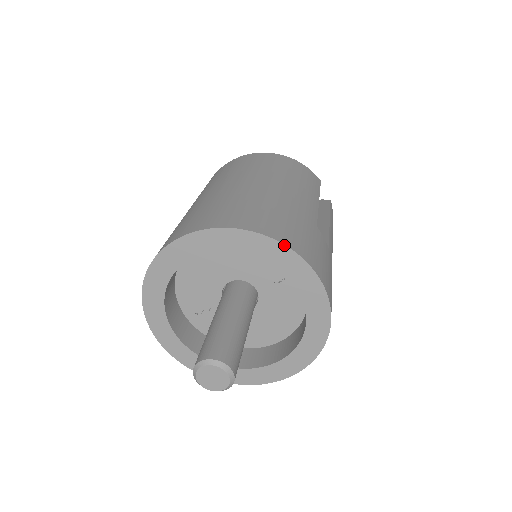
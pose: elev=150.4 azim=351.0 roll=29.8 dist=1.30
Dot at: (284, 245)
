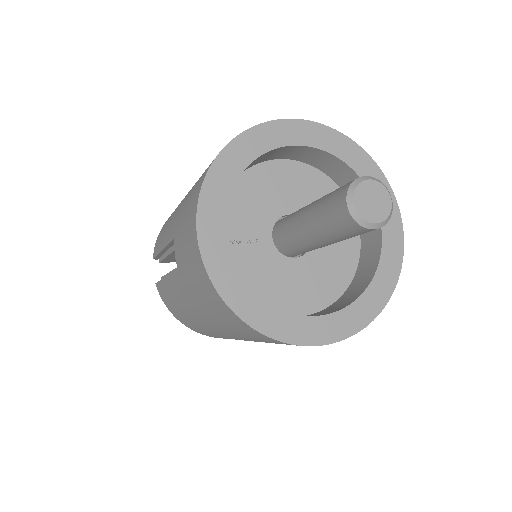
Dot at: (382, 172)
